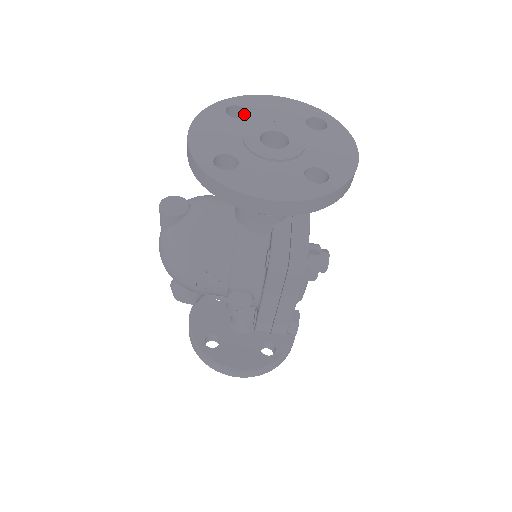
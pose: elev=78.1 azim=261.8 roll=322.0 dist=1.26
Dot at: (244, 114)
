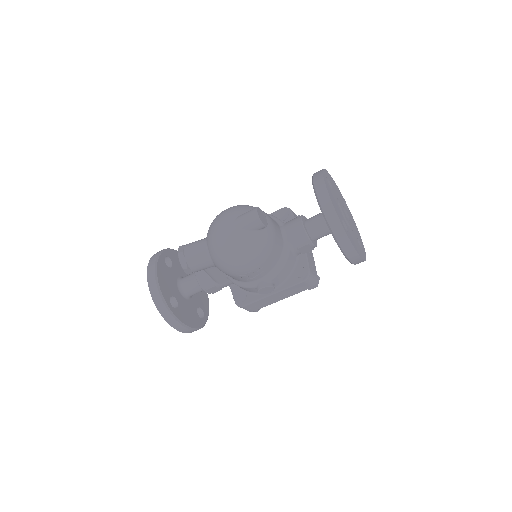
Dot at: occluded
